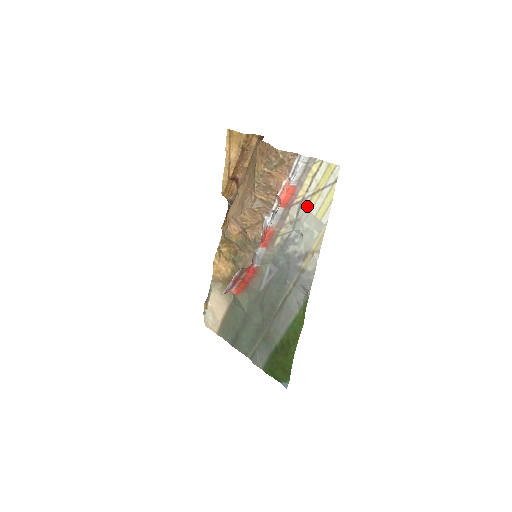
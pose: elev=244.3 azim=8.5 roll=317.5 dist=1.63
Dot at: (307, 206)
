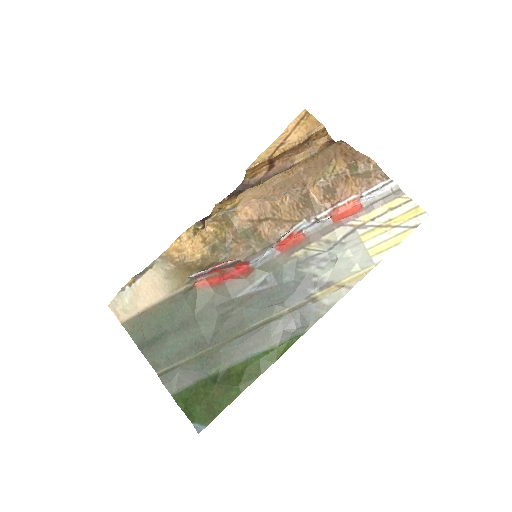
Dot at: (363, 234)
